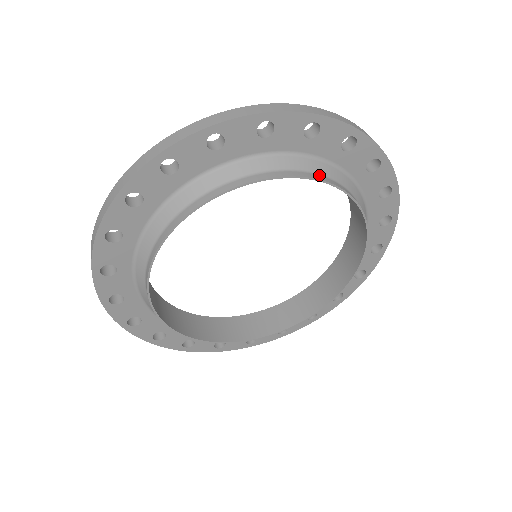
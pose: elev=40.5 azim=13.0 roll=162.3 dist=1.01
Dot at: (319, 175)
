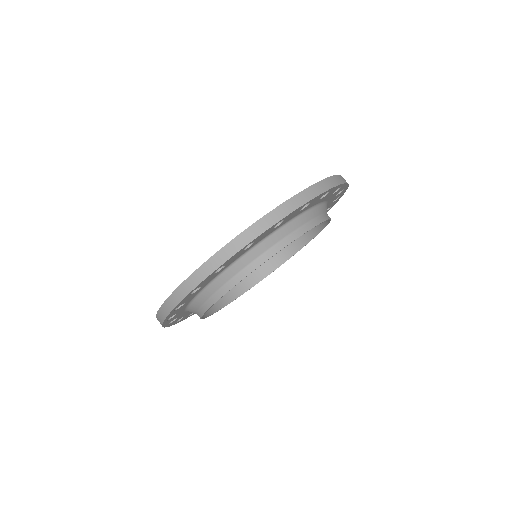
Dot at: (323, 222)
